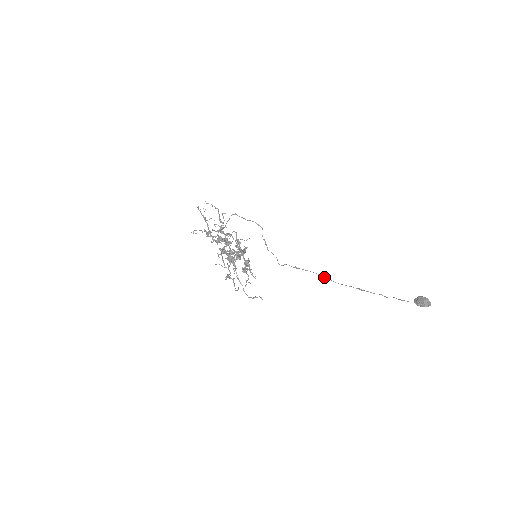
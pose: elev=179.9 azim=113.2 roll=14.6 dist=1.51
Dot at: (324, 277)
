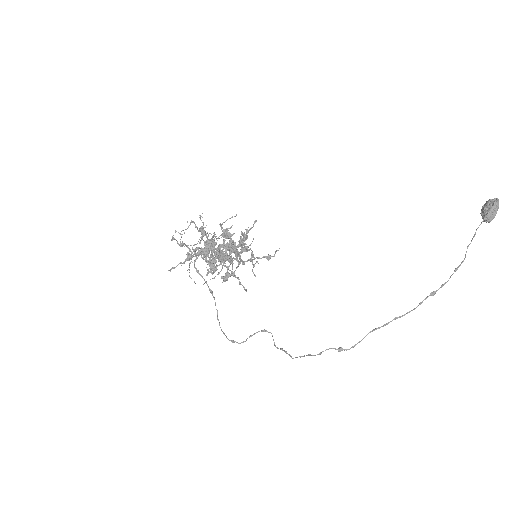
Dot at: (382, 326)
